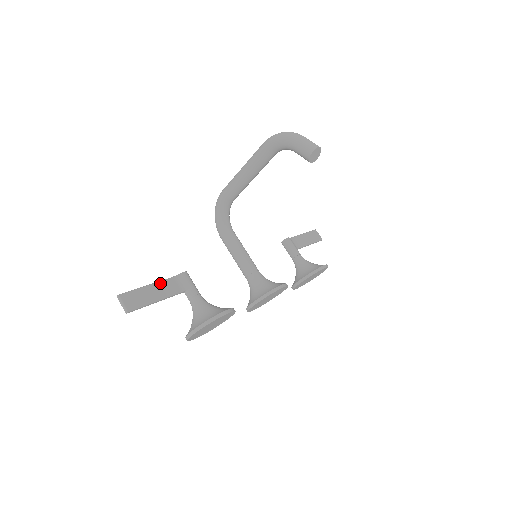
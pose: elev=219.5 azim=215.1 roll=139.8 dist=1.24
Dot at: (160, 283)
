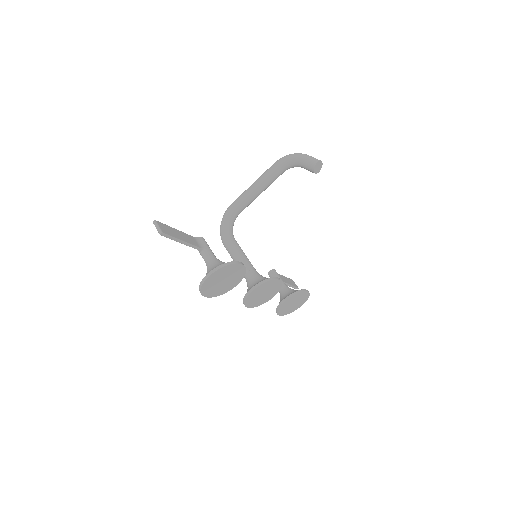
Dot at: (184, 233)
